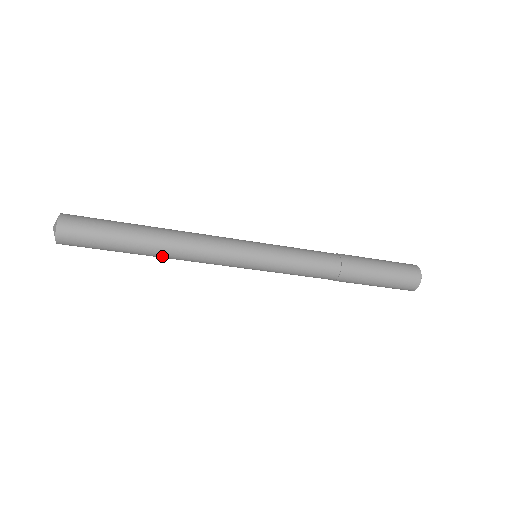
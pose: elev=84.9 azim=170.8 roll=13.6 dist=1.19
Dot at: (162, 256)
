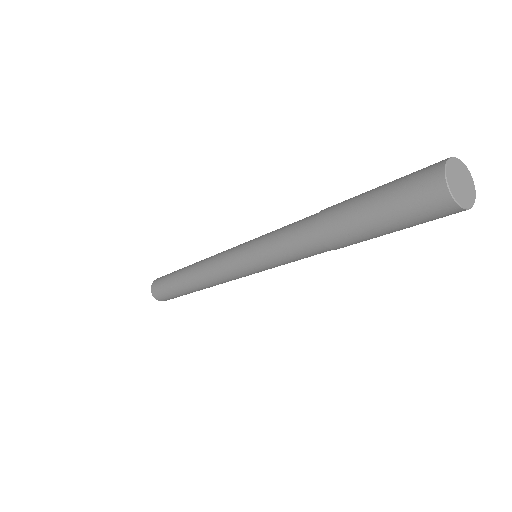
Dot at: (190, 277)
